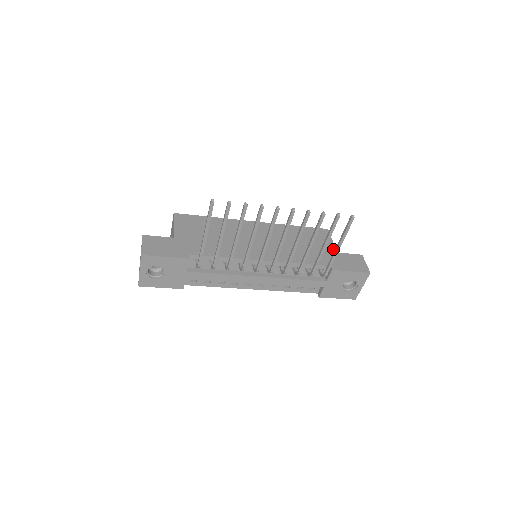
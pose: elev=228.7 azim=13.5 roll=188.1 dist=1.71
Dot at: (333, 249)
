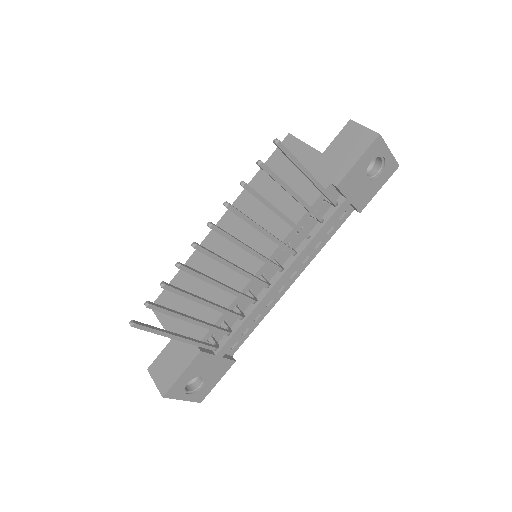
Dot at: (315, 155)
